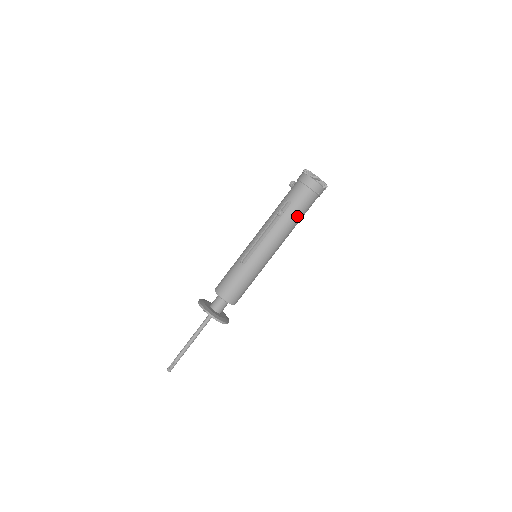
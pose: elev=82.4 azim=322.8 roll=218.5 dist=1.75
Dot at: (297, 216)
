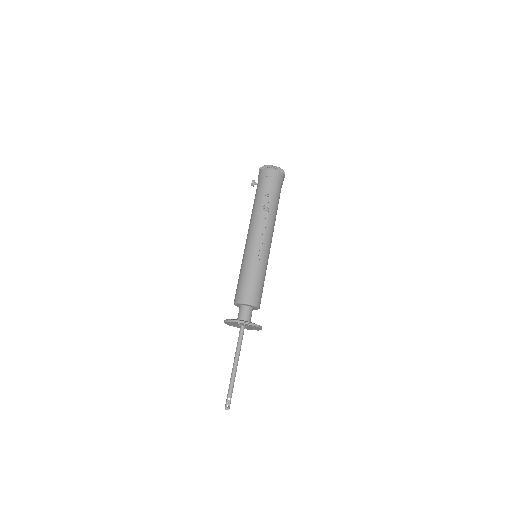
Dot at: (277, 207)
